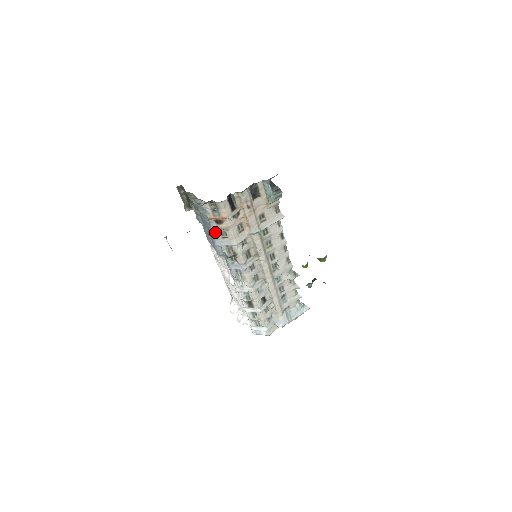
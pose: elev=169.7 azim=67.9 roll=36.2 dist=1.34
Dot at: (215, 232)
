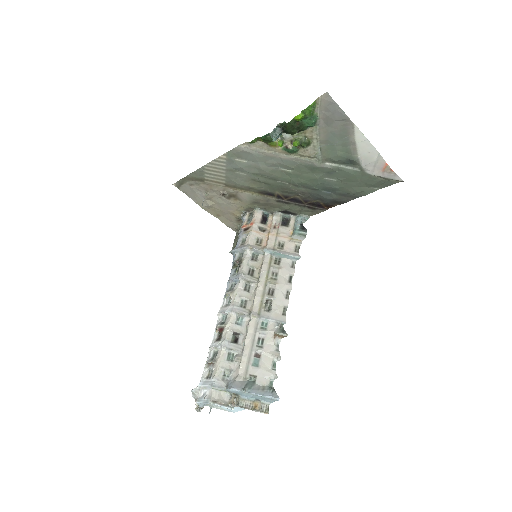
Dot at: (239, 240)
